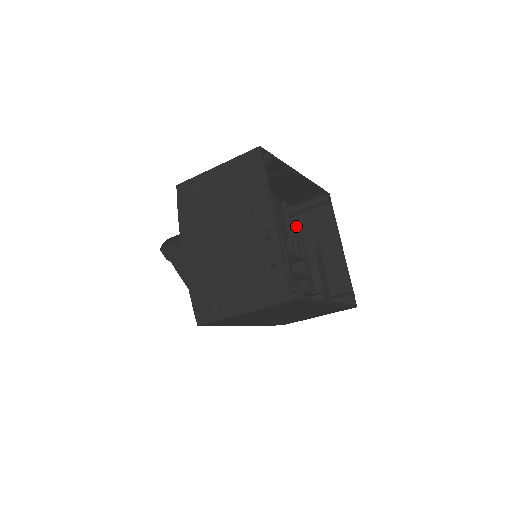
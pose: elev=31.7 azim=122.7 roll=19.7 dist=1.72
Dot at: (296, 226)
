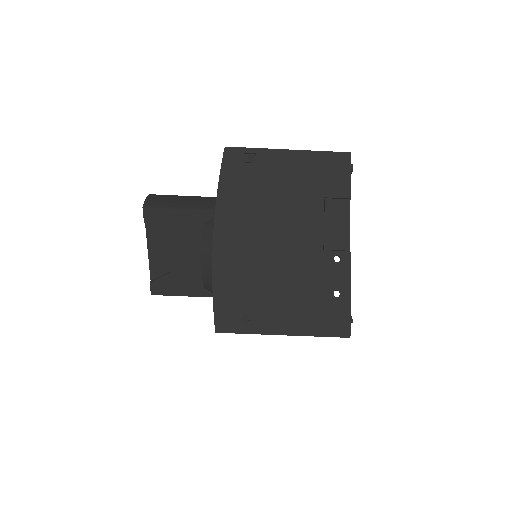
Dot at: occluded
